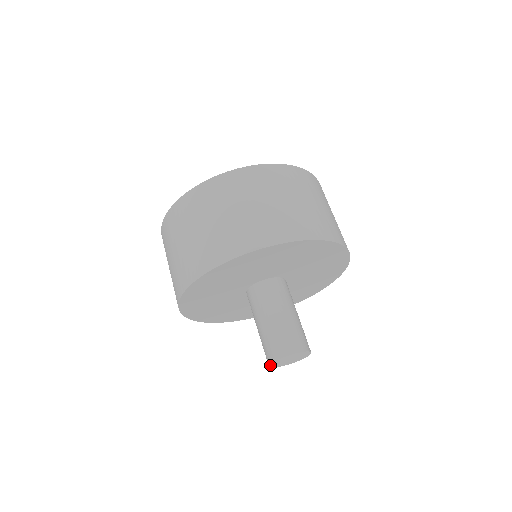
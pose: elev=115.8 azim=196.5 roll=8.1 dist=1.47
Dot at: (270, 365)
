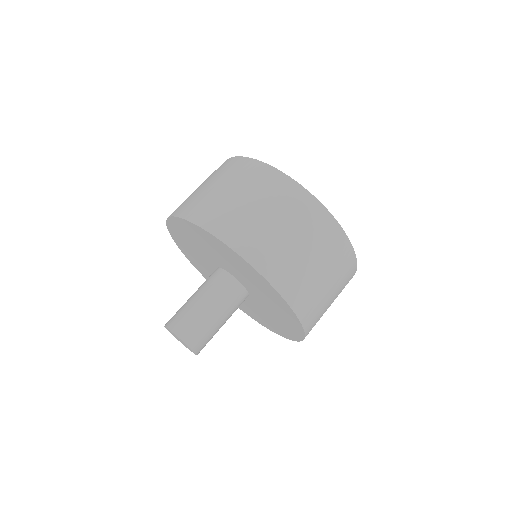
Dot at: occluded
